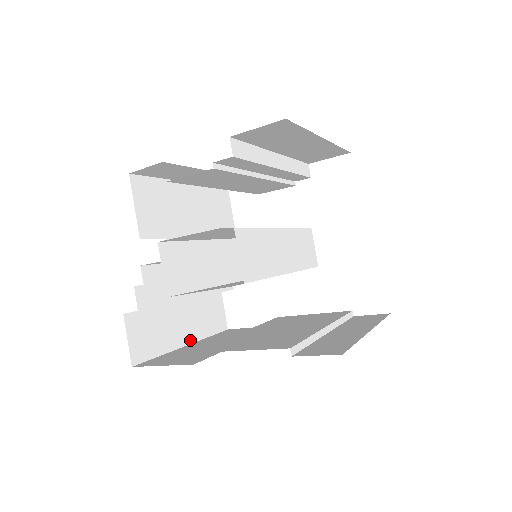
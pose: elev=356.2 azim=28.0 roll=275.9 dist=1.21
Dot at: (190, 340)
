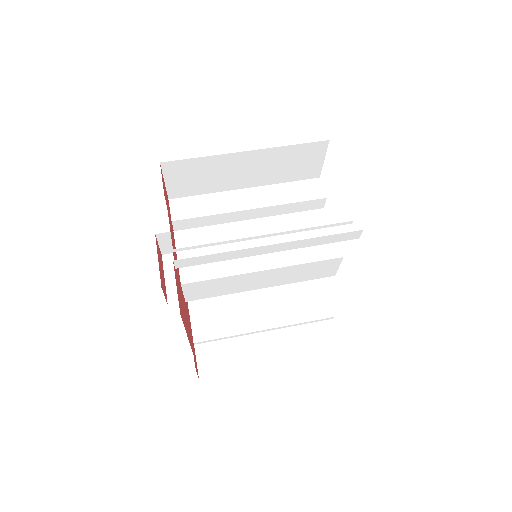
Dot at: occluded
